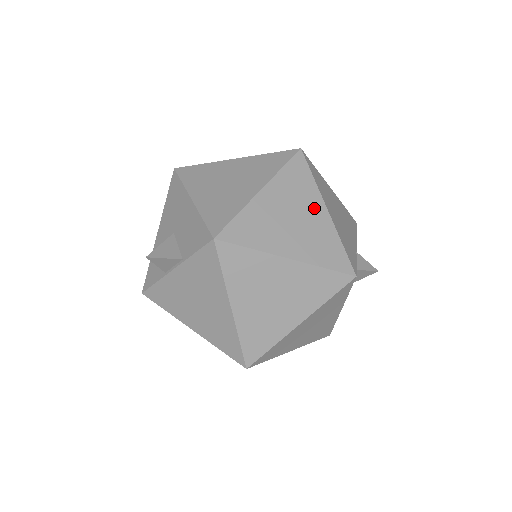
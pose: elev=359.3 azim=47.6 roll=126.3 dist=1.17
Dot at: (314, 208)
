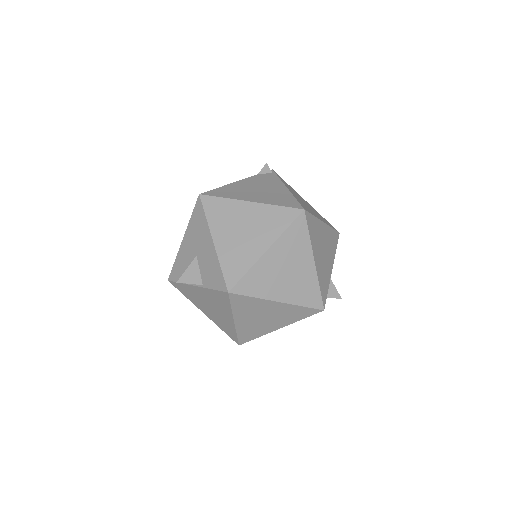
Dot at: (305, 261)
